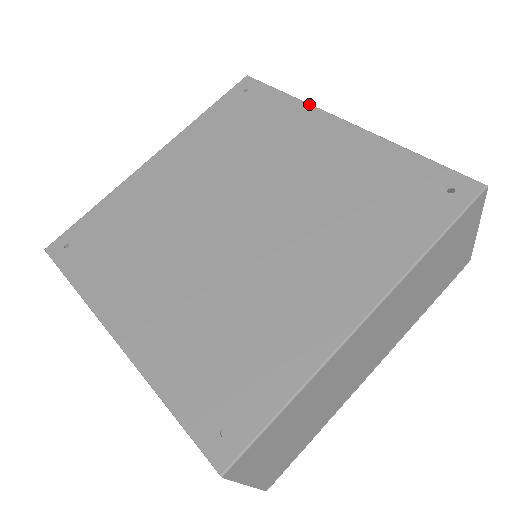
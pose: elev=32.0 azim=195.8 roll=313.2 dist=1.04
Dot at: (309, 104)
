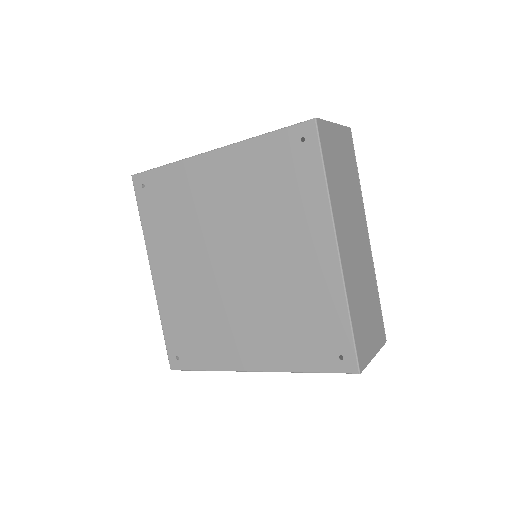
Dot at: (183, 160)
